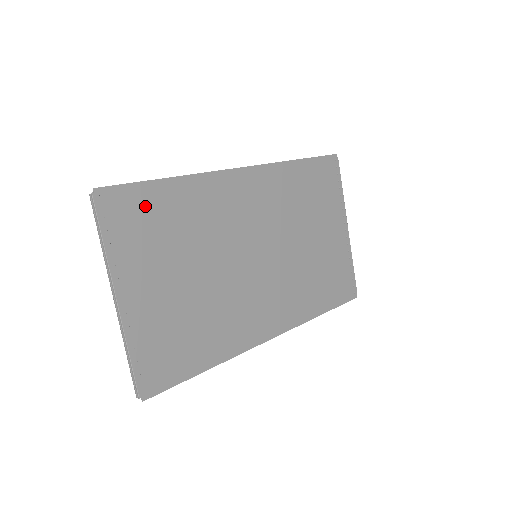
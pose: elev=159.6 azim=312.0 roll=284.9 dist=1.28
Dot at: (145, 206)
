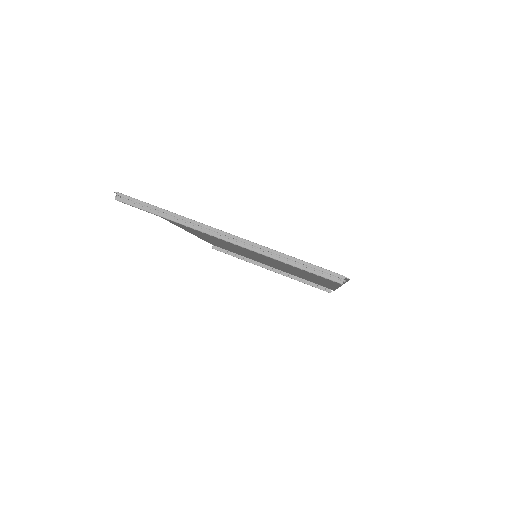
Dot at: occluded
